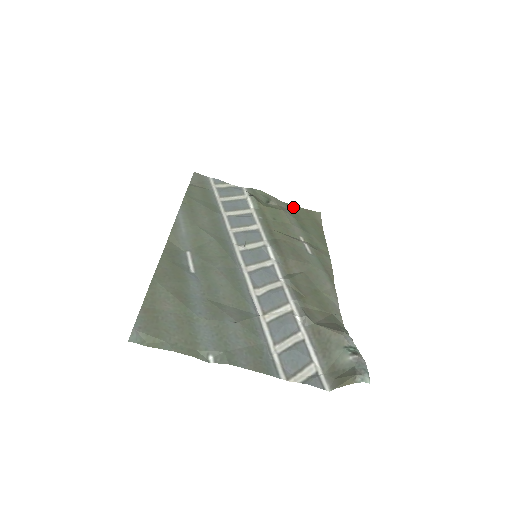
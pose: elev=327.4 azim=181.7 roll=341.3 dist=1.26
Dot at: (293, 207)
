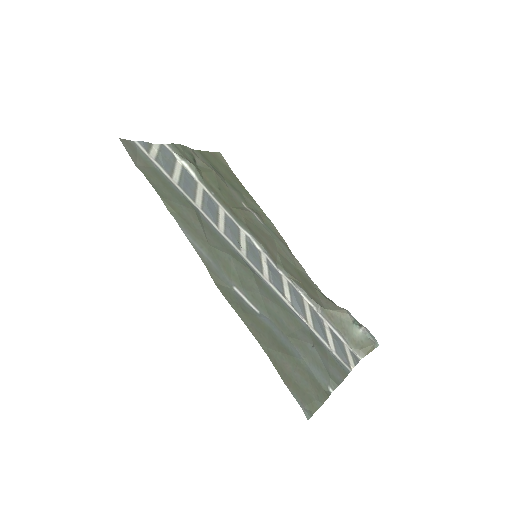
Dot at: (205, 155)
